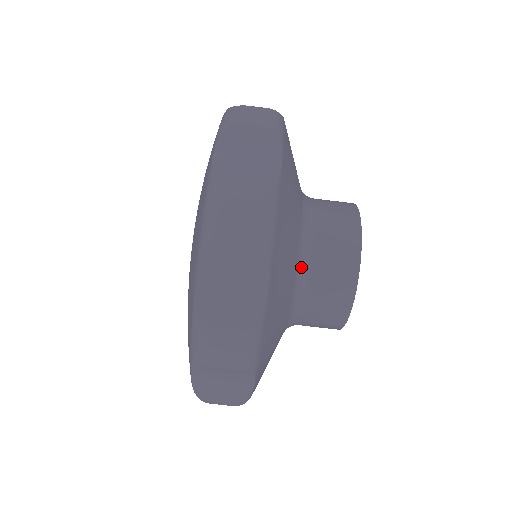
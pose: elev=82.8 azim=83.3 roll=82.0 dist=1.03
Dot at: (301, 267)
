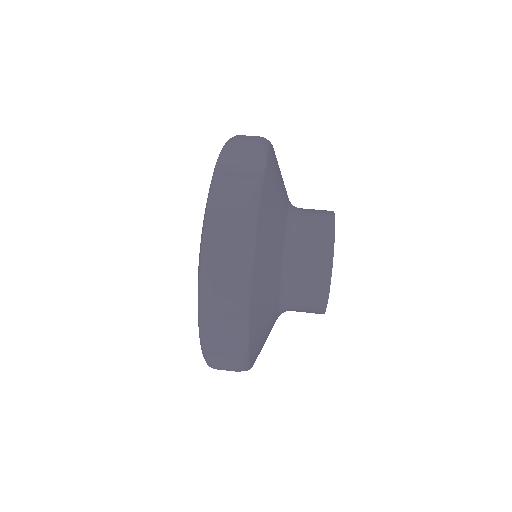
Dot at: (290, 214)
